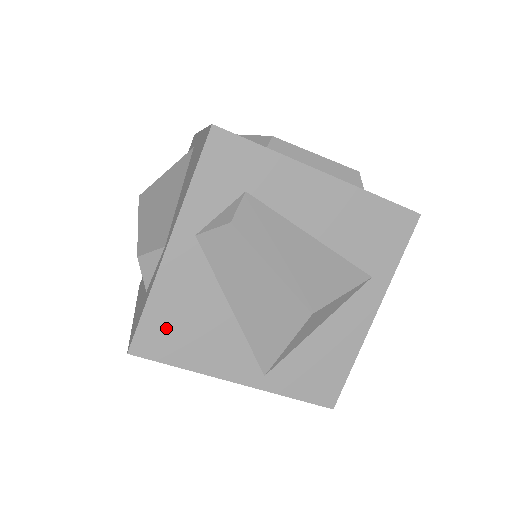
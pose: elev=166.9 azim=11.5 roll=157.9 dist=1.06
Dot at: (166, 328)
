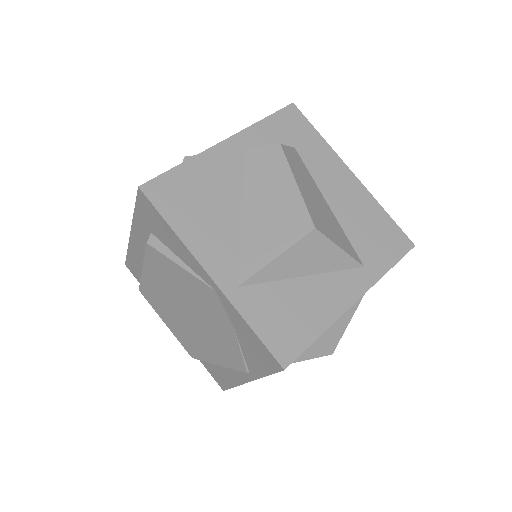
Dot at: (183, 190)
